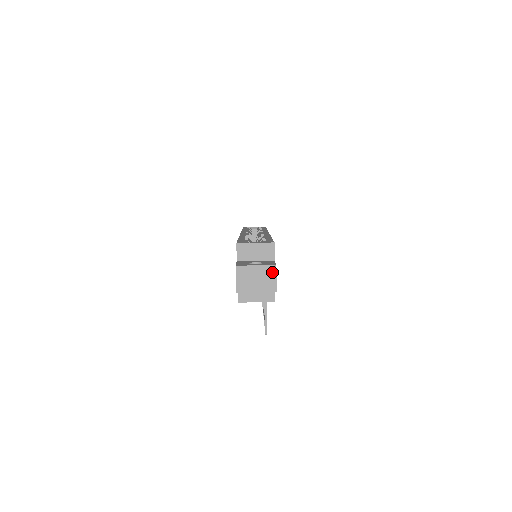
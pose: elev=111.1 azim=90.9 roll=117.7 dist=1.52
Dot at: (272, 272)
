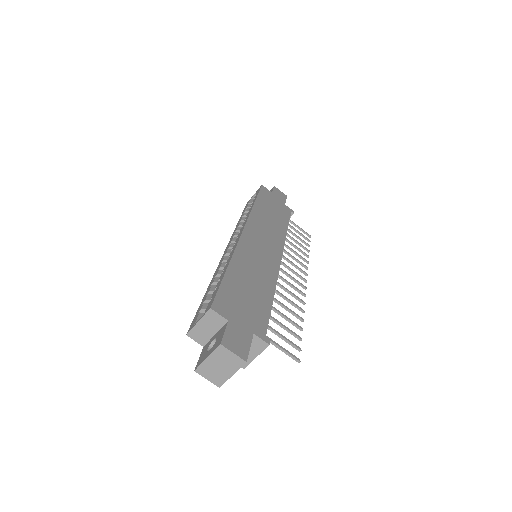
Dot at: (224, 352)
